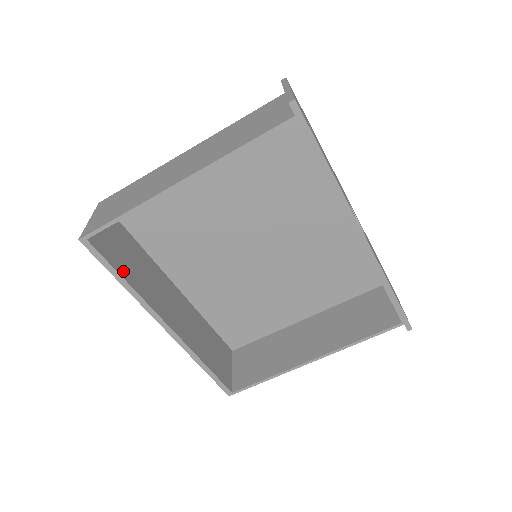
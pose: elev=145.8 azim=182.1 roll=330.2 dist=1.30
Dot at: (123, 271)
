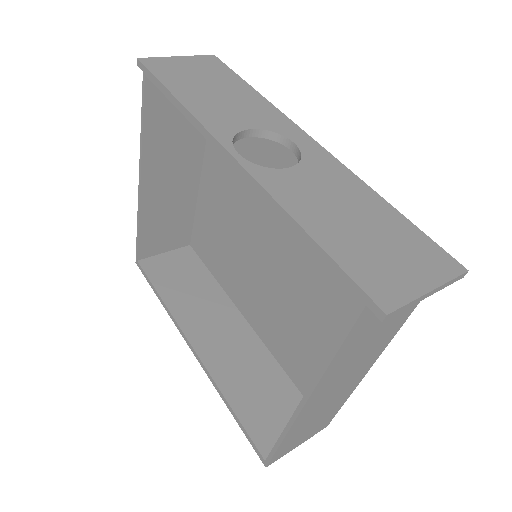
Dot at: (164, 289)
